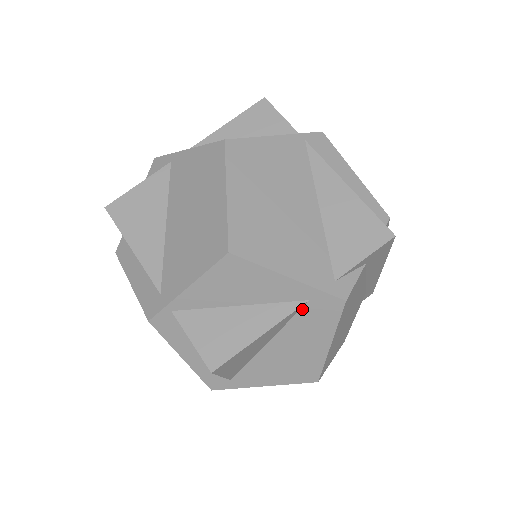
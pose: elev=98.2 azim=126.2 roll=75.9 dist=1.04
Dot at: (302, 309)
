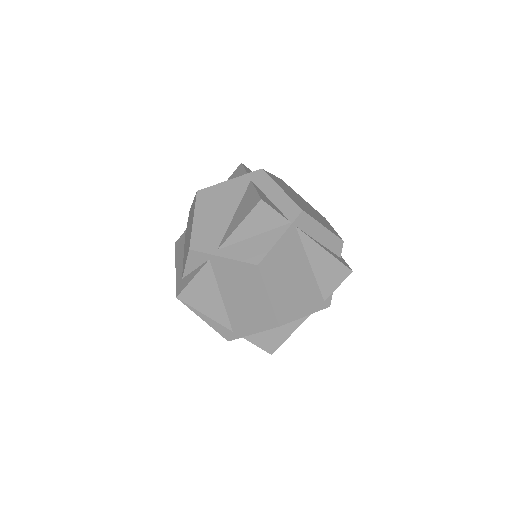
Dot at: occluded
